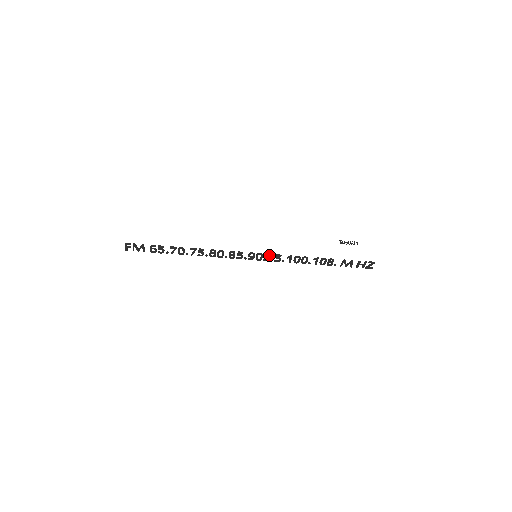
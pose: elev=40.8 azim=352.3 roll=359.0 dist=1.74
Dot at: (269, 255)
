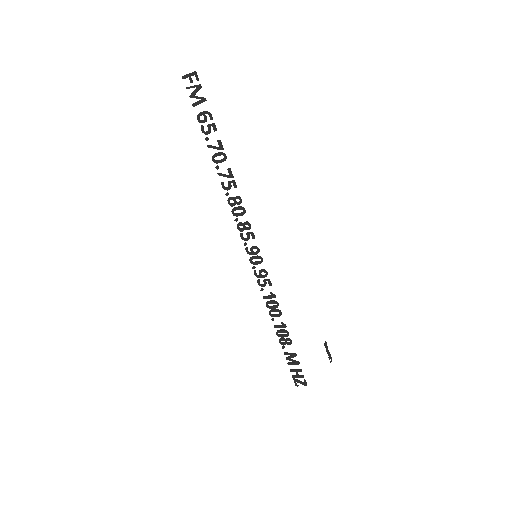
Dot at: (265, 271)
